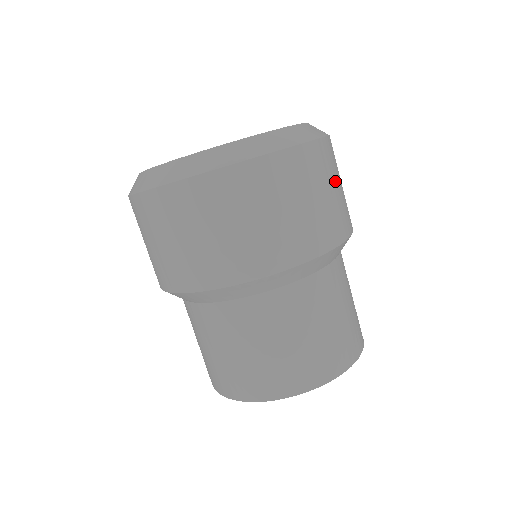
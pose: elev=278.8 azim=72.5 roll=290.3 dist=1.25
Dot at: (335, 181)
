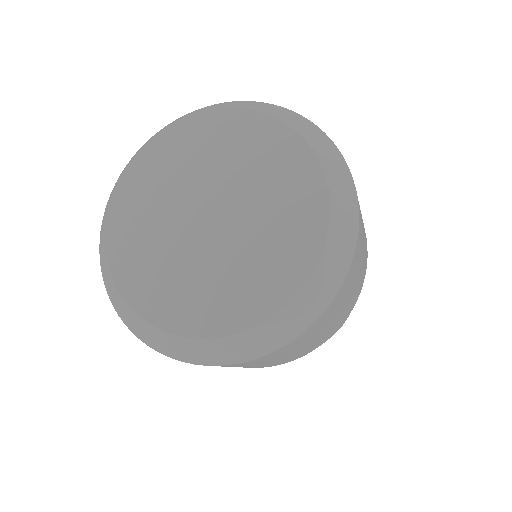
Dot at: (362, 220)
